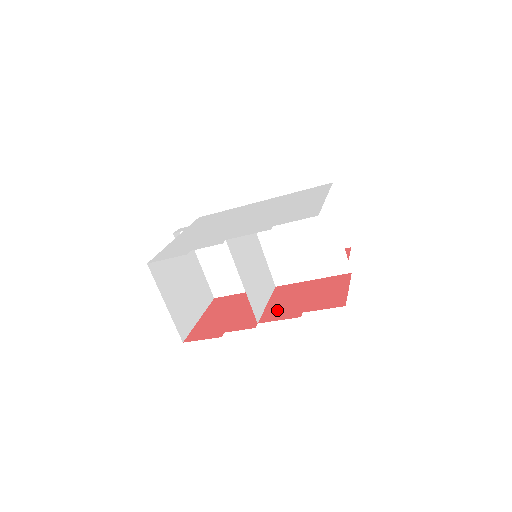
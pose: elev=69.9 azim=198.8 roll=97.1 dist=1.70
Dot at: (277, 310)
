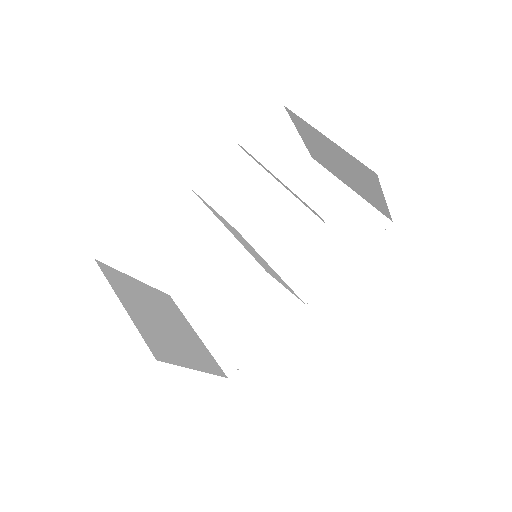
Dot at: occluded
